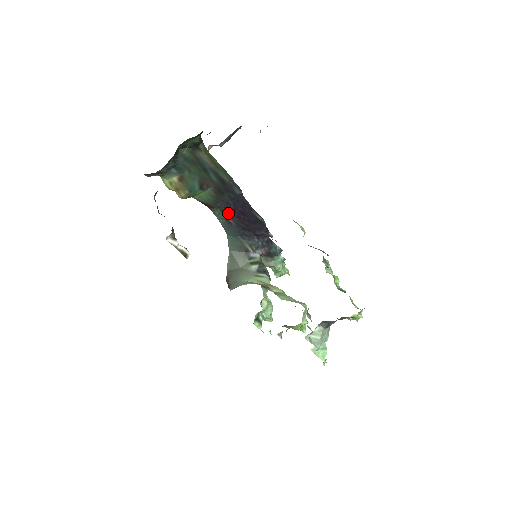
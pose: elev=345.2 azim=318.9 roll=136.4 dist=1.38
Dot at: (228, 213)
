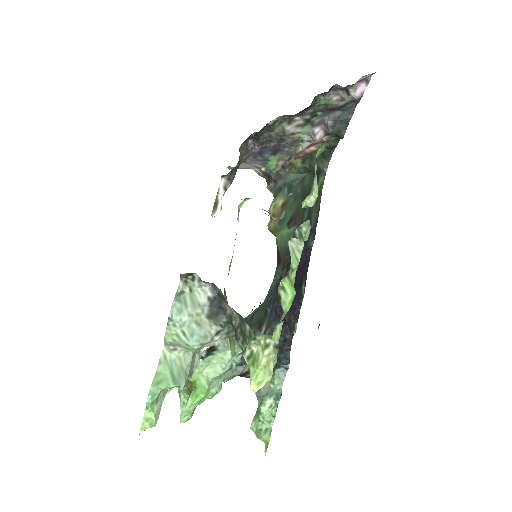
Dot at: (285, 273)
